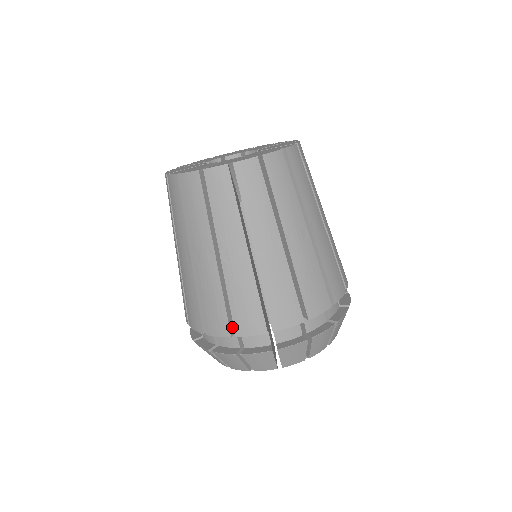
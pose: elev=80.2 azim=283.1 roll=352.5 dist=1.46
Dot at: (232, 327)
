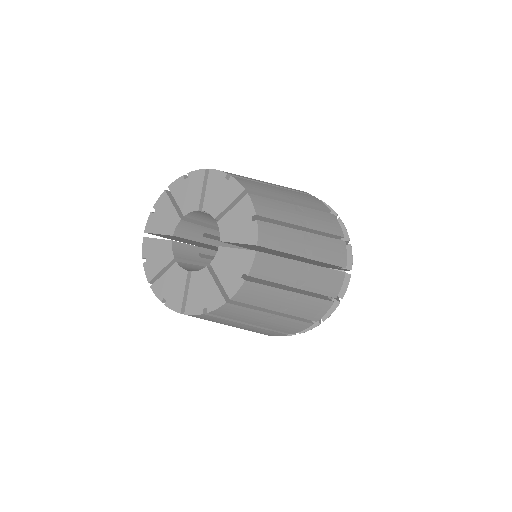
Dot at: occluded
